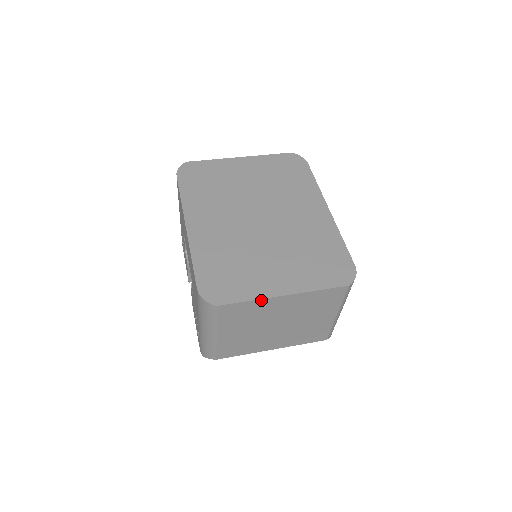
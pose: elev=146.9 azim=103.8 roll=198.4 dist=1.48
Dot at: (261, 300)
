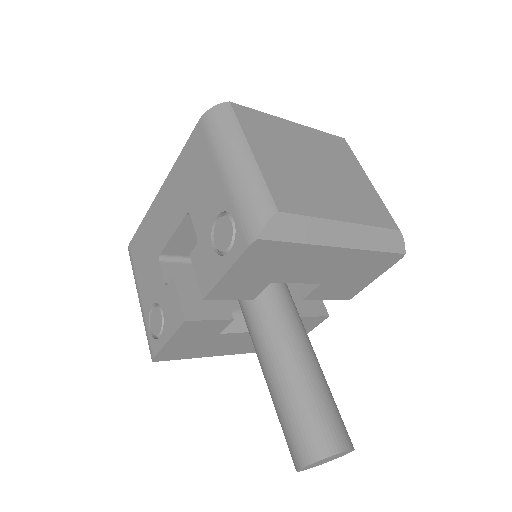
Dot at: (273, 117)
